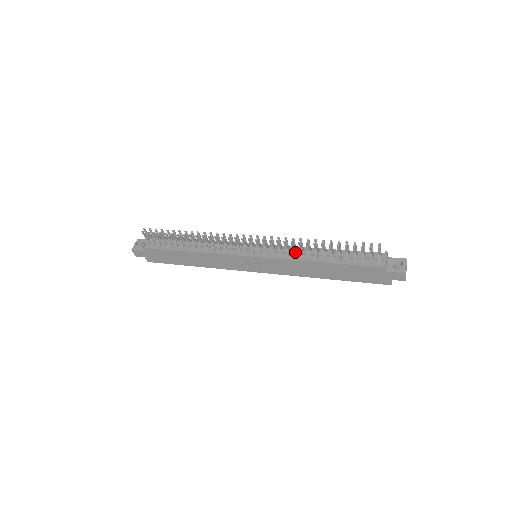
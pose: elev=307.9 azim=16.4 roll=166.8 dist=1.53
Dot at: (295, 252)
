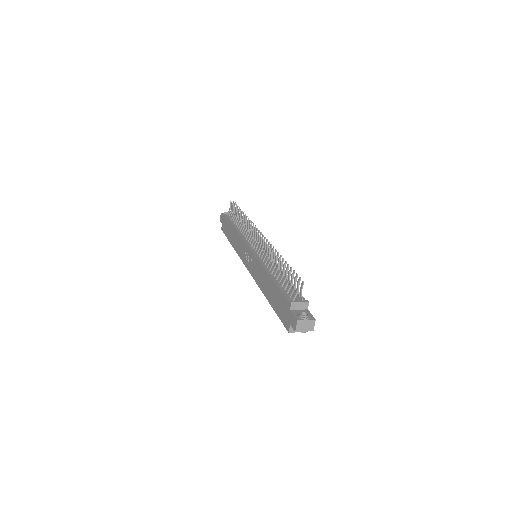
Dot at: occluded
